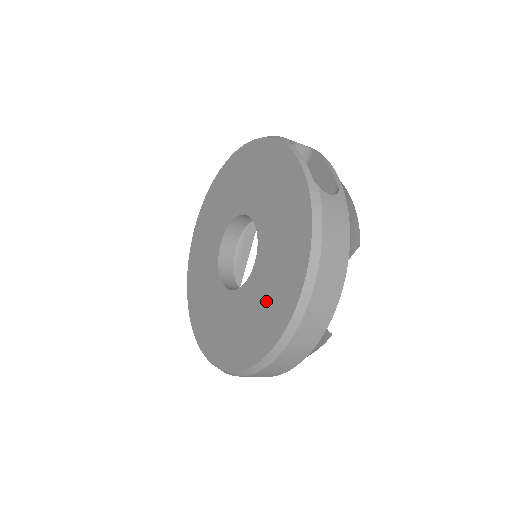
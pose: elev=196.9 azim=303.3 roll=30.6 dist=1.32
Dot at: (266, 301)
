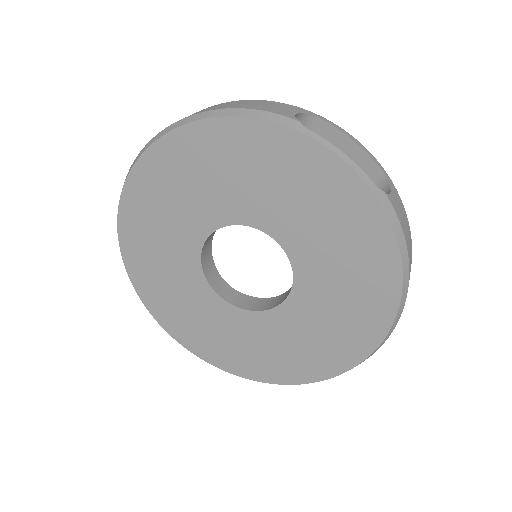
Dot at: (334, 322)
